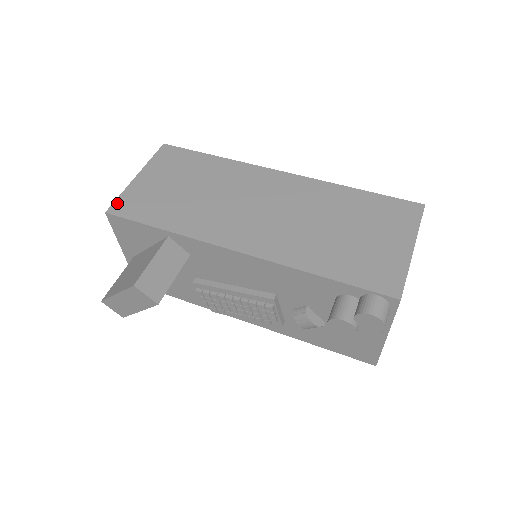
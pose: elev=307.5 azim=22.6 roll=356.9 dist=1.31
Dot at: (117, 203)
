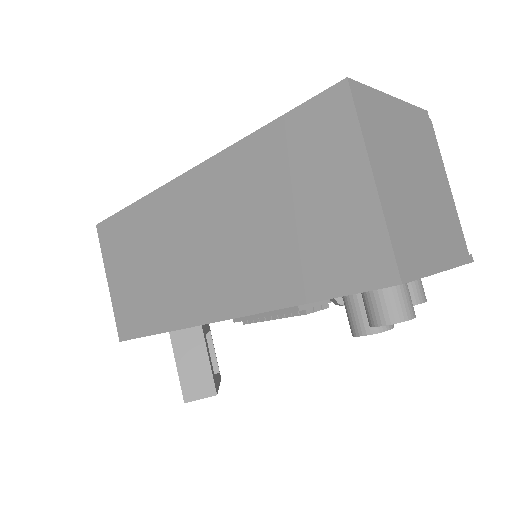
Dot at: (118, 326)
